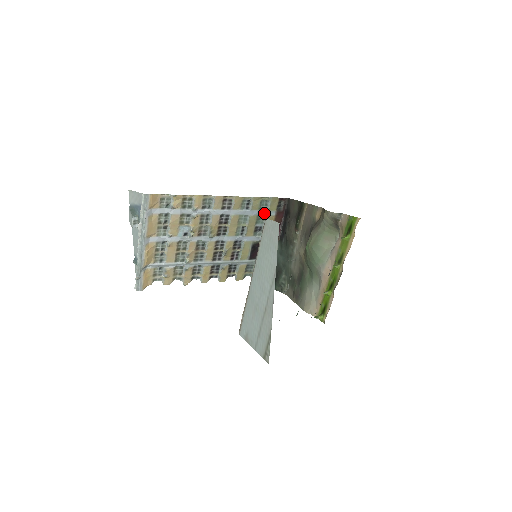
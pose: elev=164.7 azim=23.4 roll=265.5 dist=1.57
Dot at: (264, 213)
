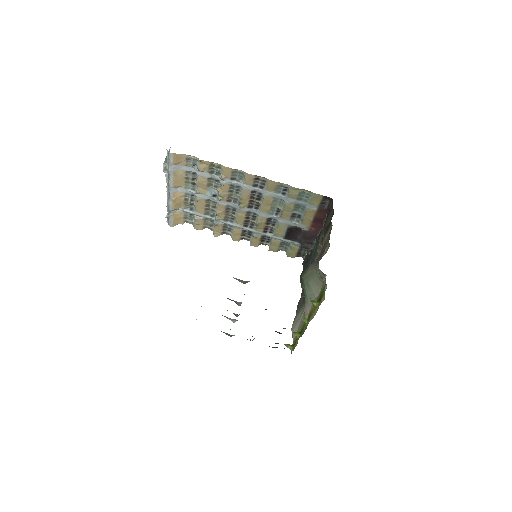
Dot at: (304, 204)
